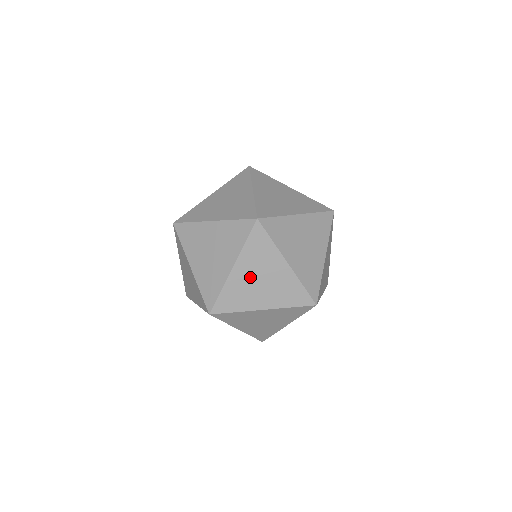
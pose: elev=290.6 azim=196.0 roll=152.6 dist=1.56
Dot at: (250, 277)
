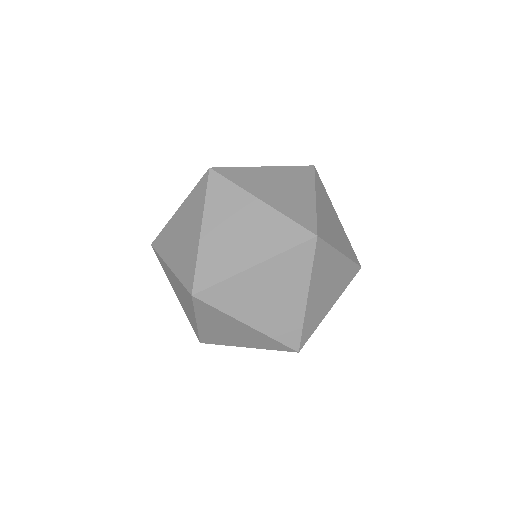
Dot at: (263, 286)
